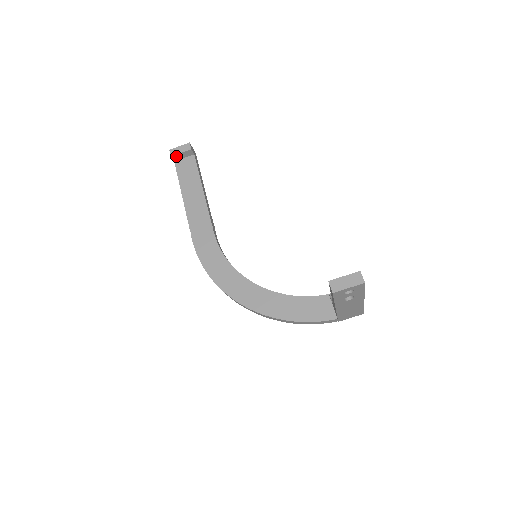
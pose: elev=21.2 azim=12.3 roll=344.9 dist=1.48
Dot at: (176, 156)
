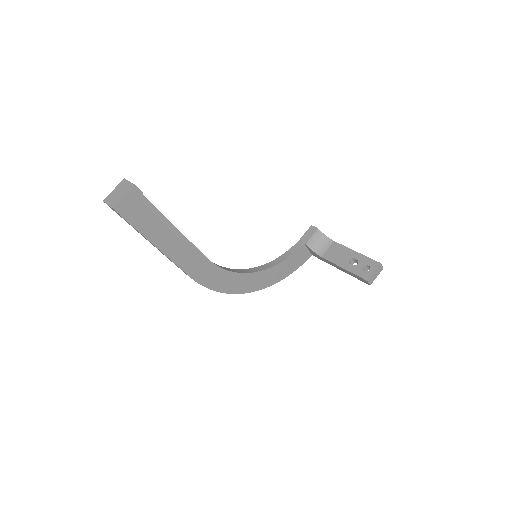
Dot at: (125, 210)
